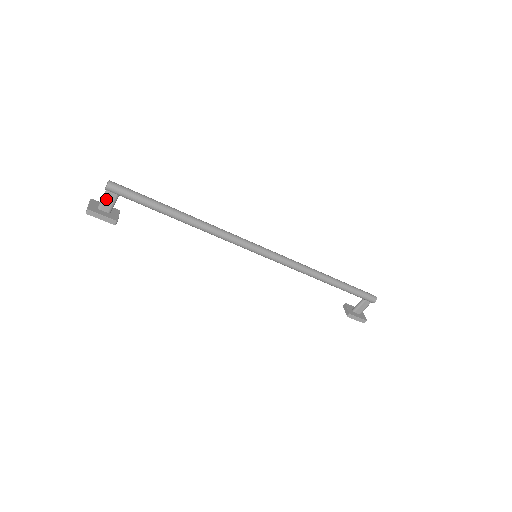
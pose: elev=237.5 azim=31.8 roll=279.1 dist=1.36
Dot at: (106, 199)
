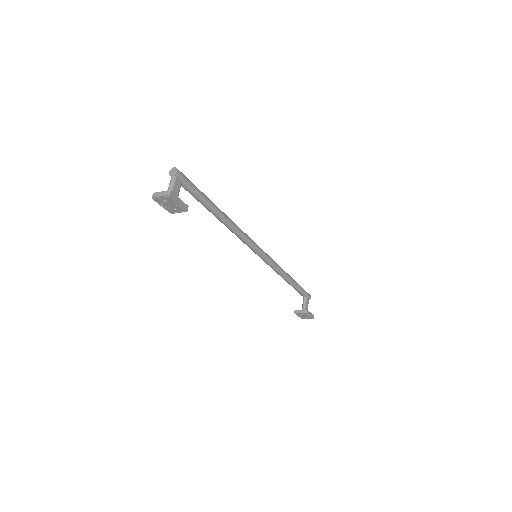
Dot at: (175, 185)
